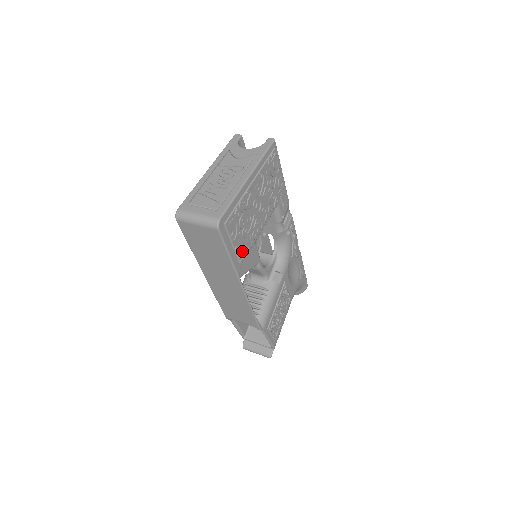
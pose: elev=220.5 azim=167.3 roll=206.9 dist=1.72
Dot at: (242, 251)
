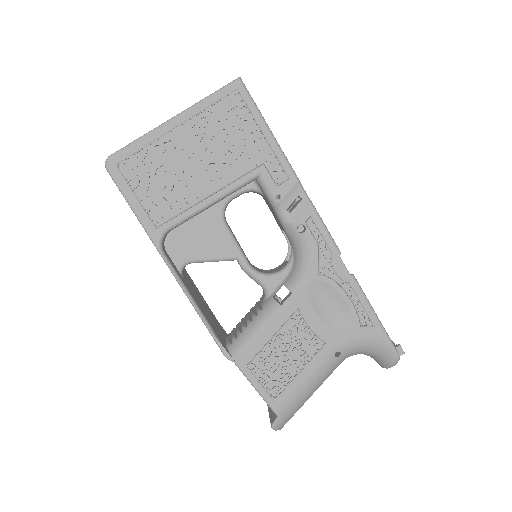
Dot at: (160, 213)
